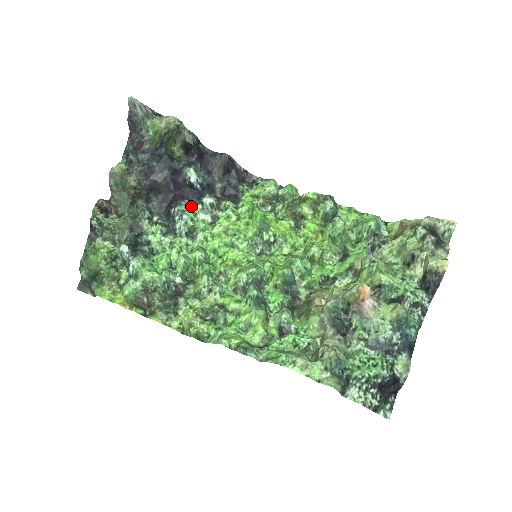
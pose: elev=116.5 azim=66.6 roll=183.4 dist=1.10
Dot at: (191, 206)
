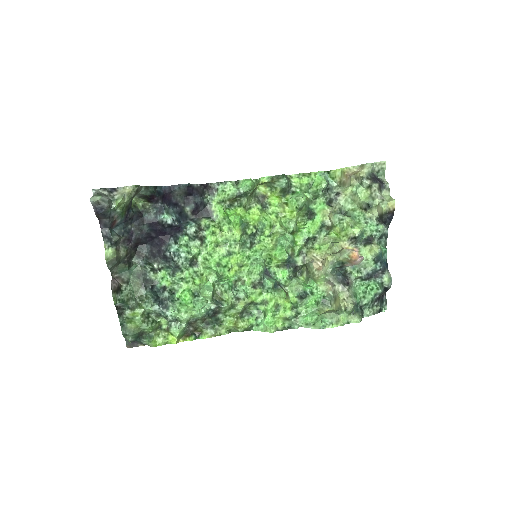
Dot at: (177, 240)
